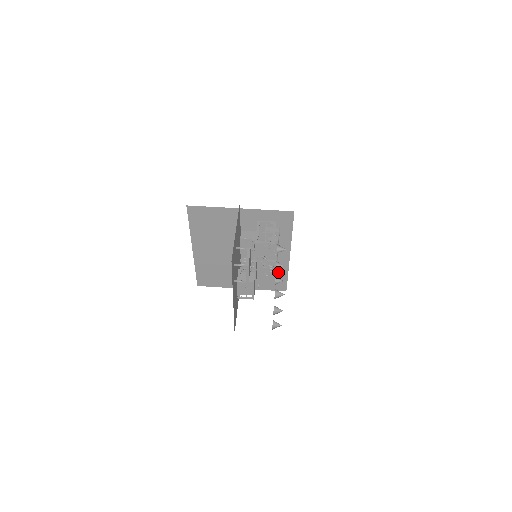
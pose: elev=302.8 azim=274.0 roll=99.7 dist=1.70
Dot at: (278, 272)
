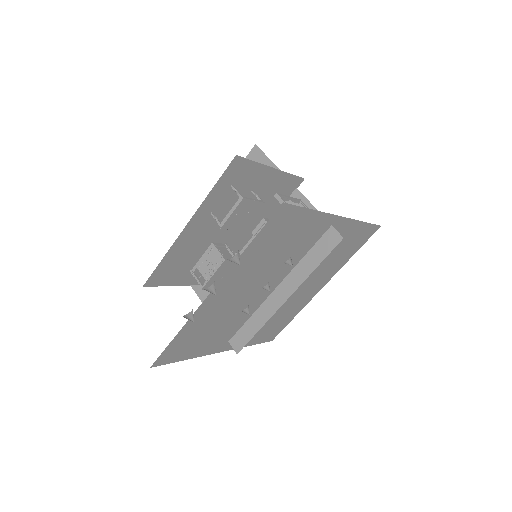
Dot at: (254, 315)
